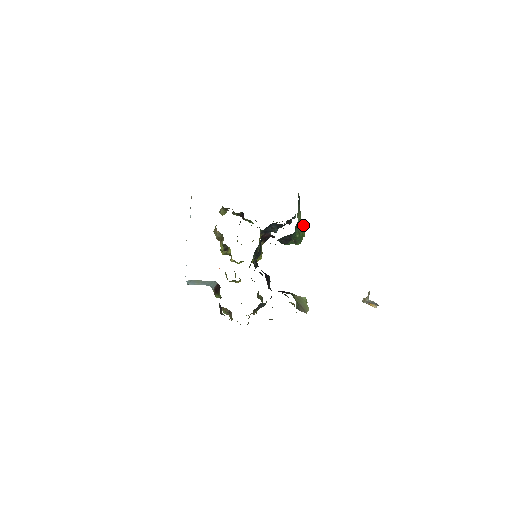
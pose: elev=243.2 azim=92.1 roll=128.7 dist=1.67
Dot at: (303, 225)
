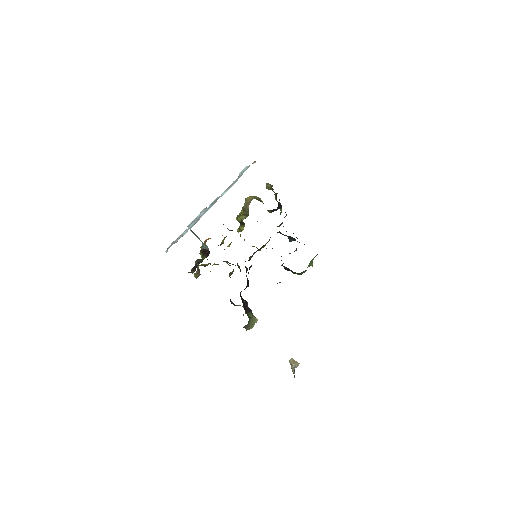
Dot at: (312, 263)
